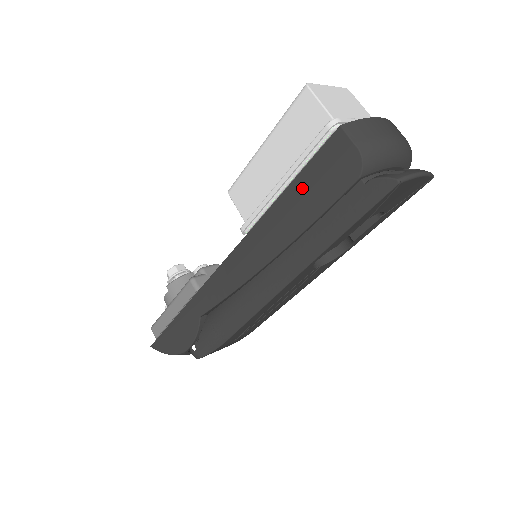
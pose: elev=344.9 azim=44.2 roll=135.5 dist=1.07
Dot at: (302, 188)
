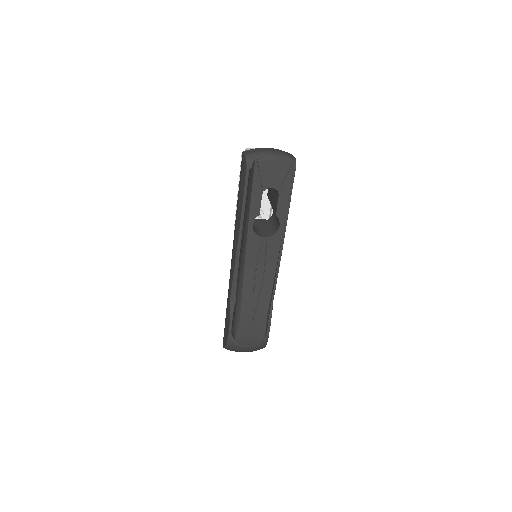
Dot at: (239, 189)
